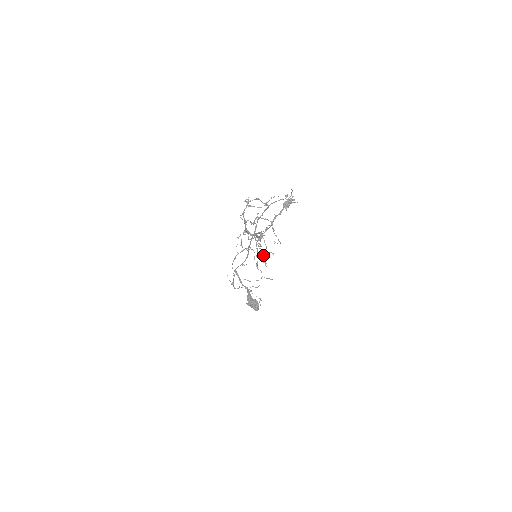
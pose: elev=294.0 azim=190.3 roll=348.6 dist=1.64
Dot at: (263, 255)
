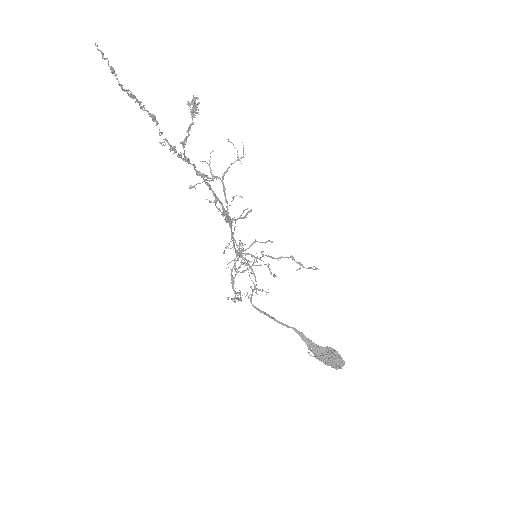
Dot at: (138, 102)
